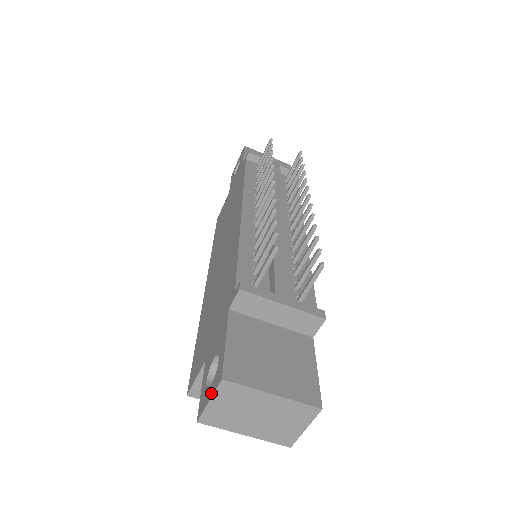
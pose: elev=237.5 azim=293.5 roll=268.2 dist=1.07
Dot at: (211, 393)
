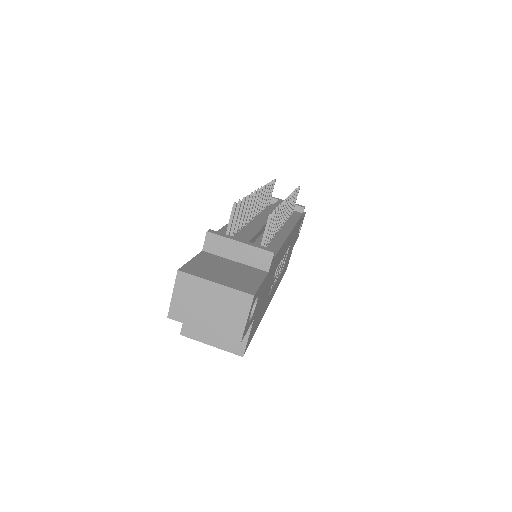
Dot at: (174, 288)
